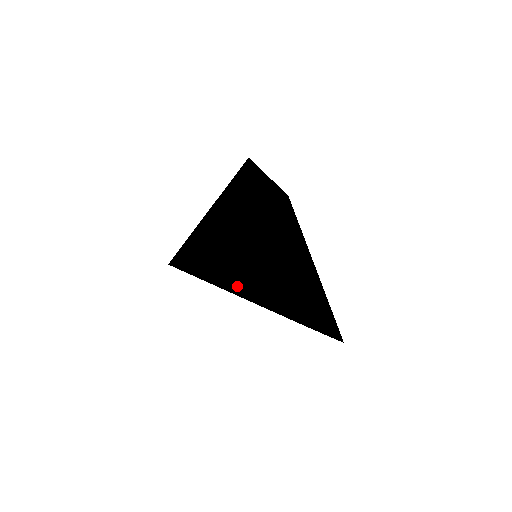
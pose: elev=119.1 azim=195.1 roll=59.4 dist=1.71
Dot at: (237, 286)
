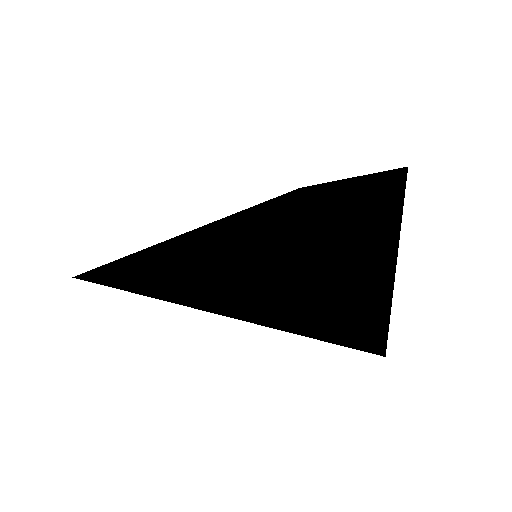
Dot at: (239, 220)
